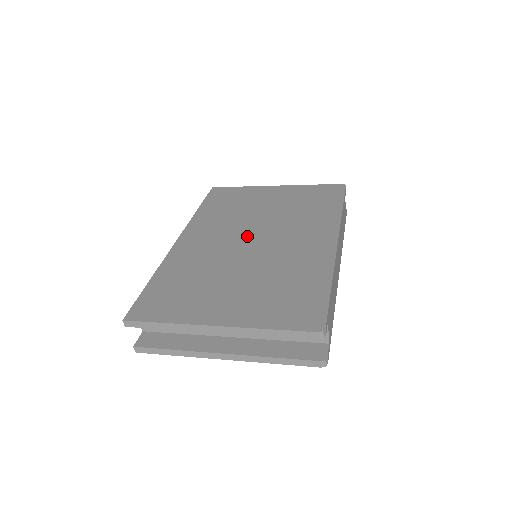
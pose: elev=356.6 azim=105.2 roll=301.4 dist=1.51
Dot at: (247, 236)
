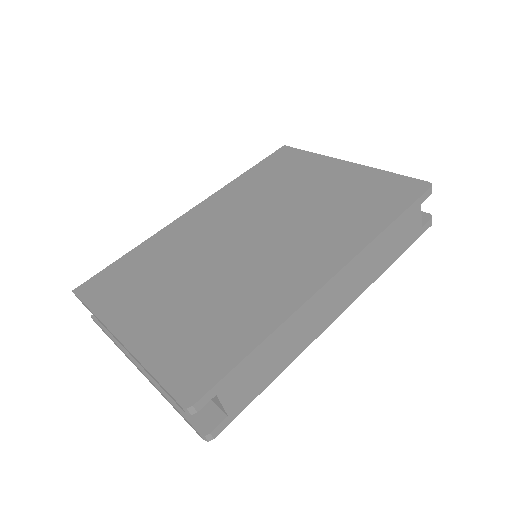
Dot at: (250, 229)
